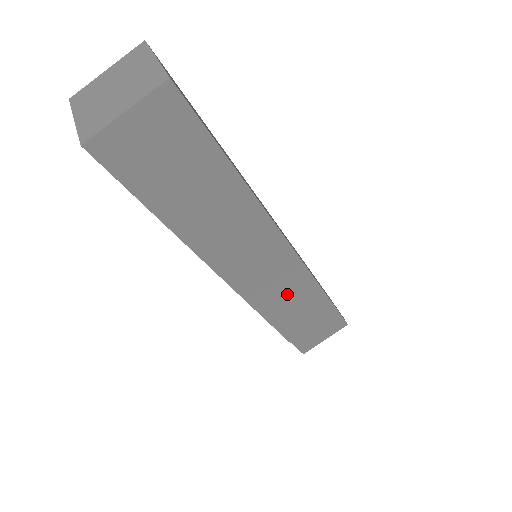
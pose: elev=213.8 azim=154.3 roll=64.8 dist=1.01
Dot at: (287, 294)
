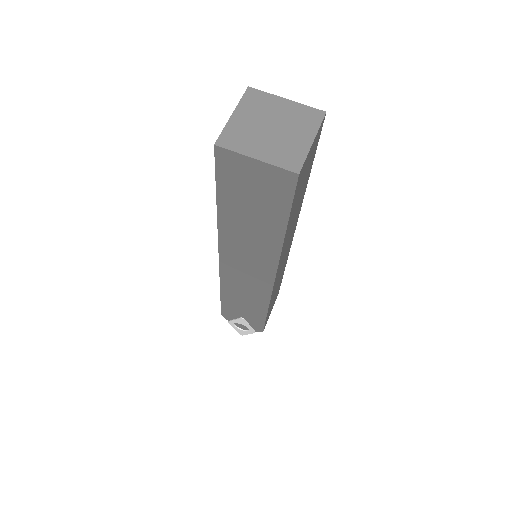
Dot at: occluded
